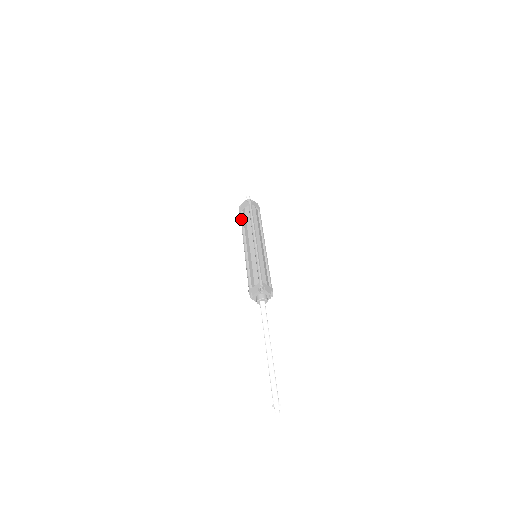
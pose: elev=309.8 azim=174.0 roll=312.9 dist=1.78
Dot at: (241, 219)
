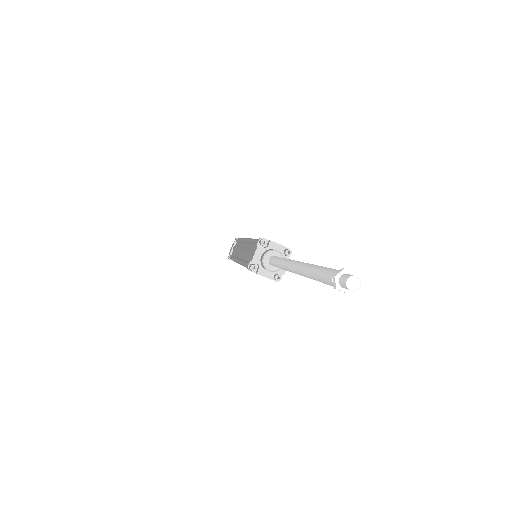
Dot at: (230, 257)
